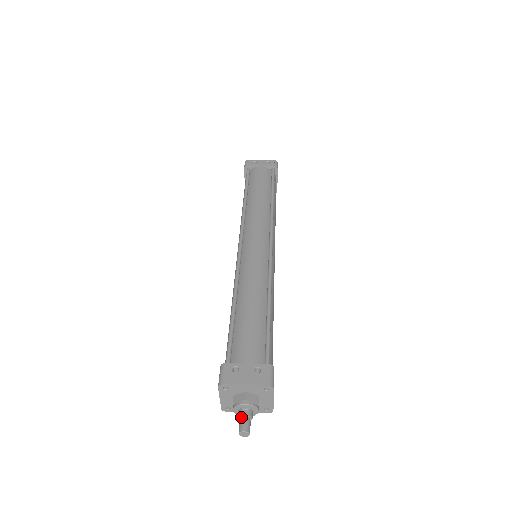
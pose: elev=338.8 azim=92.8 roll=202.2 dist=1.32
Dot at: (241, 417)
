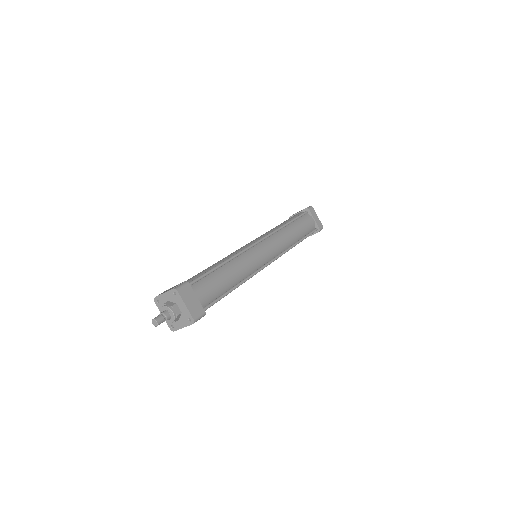
Dot at: occluded
